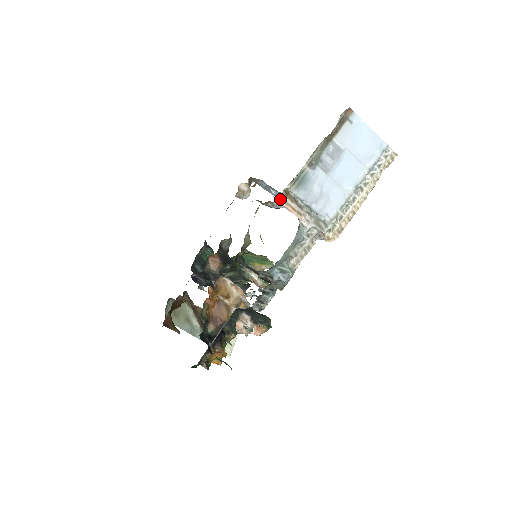
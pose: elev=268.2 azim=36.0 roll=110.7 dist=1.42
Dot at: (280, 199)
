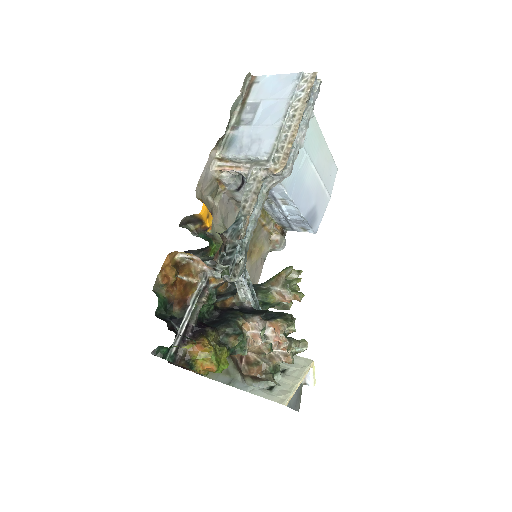
Dot at: (214, 166)
